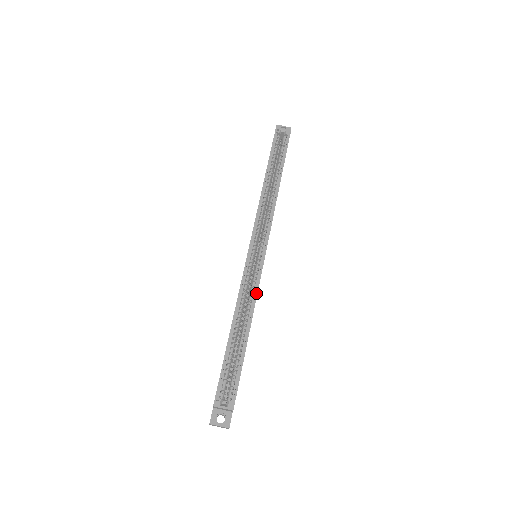
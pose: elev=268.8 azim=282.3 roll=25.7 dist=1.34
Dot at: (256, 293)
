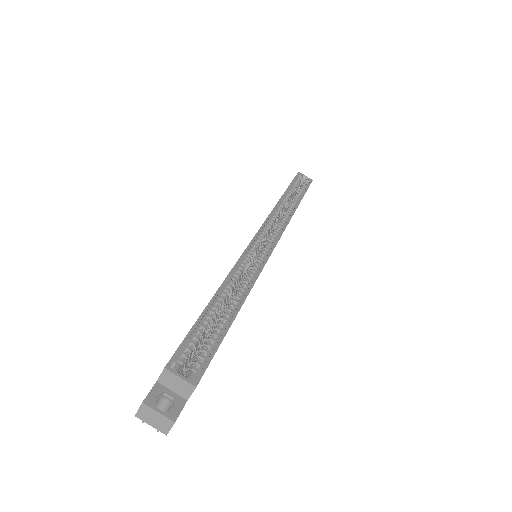
Dot at: (258, 273)
